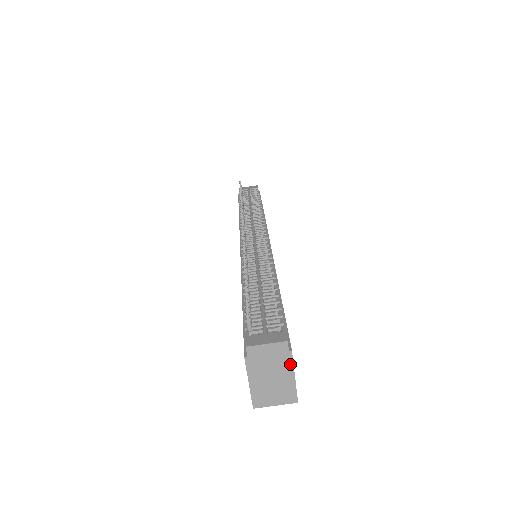
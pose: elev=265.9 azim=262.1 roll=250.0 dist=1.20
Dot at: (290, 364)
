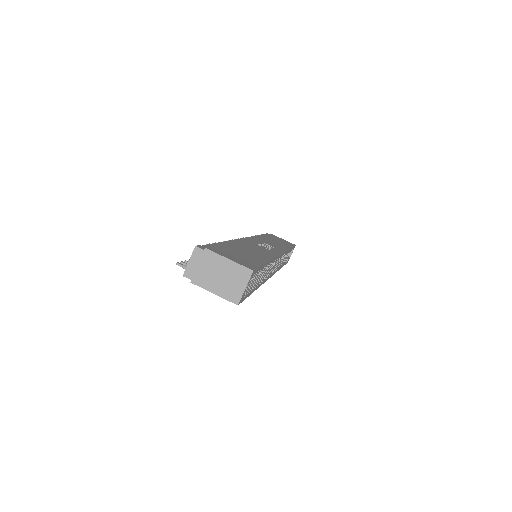
Dot at: (215, 256)
